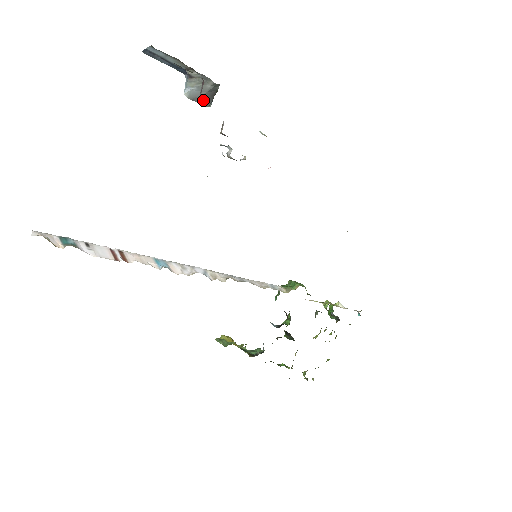
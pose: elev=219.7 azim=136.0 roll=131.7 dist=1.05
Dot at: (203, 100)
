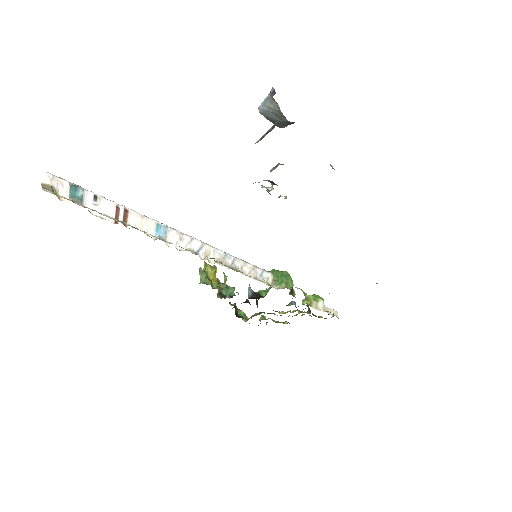
Dot at: (277, 123)
